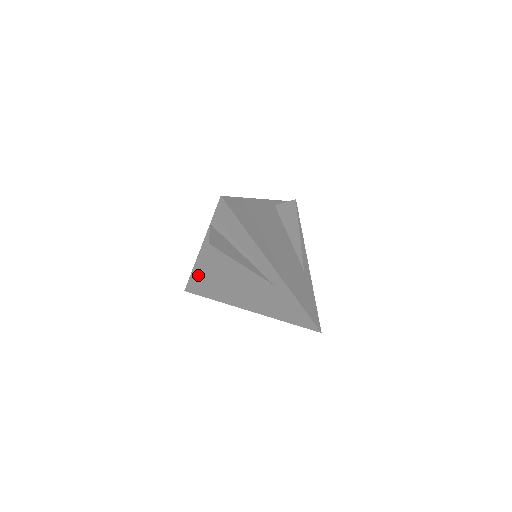
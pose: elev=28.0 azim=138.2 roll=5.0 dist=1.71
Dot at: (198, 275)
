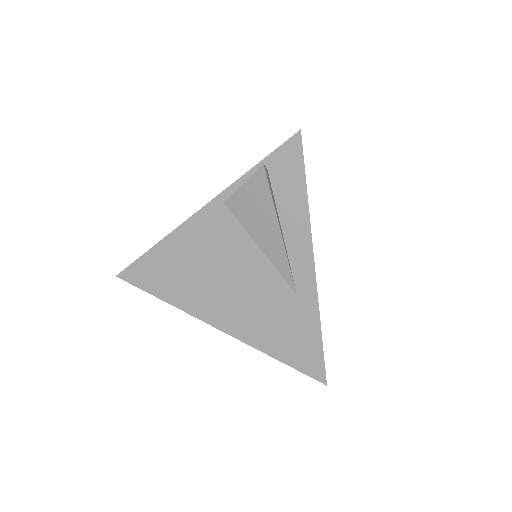
Dot at: (164, 252)
